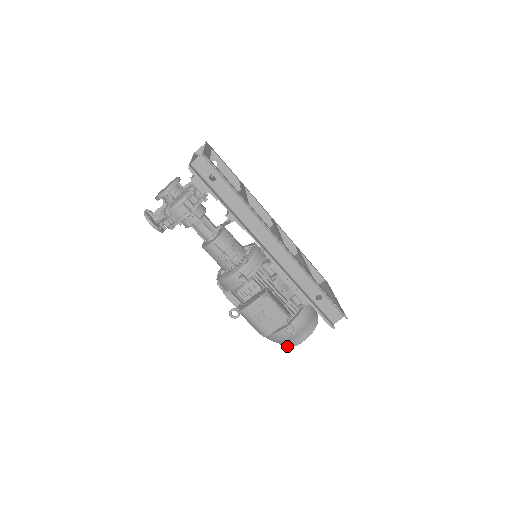
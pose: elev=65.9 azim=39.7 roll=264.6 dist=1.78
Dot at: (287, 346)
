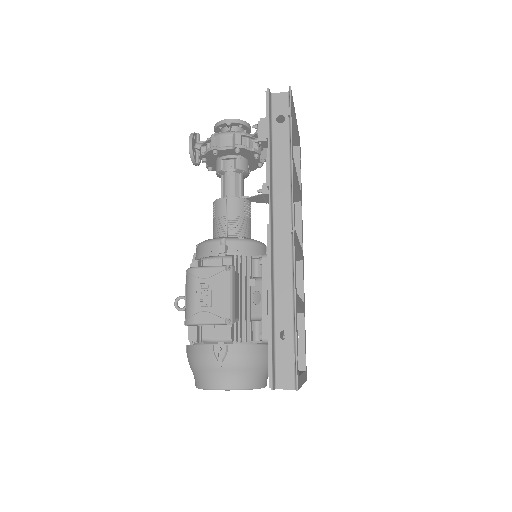
Dot at: (200, 383)
